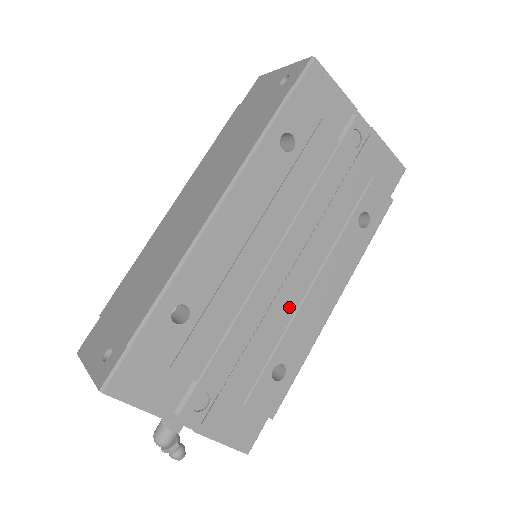
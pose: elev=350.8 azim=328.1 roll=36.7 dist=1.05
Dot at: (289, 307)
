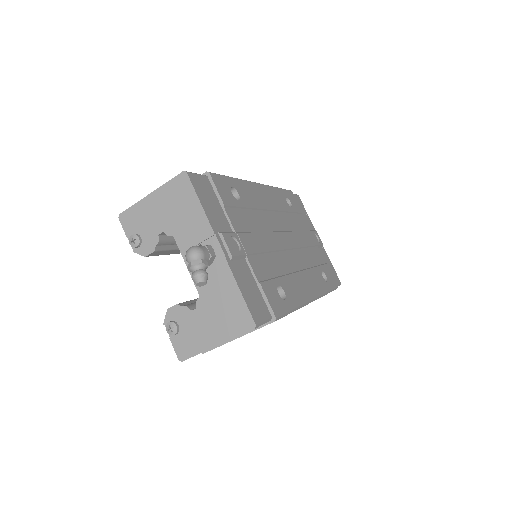
Dot at: (288, 266)
